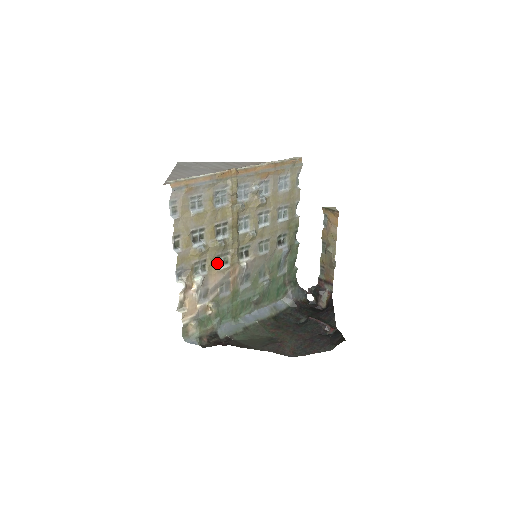
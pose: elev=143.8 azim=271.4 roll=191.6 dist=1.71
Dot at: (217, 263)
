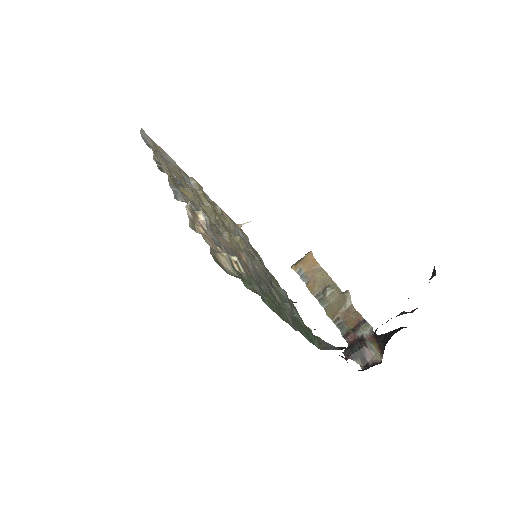
Dot at: occluded
